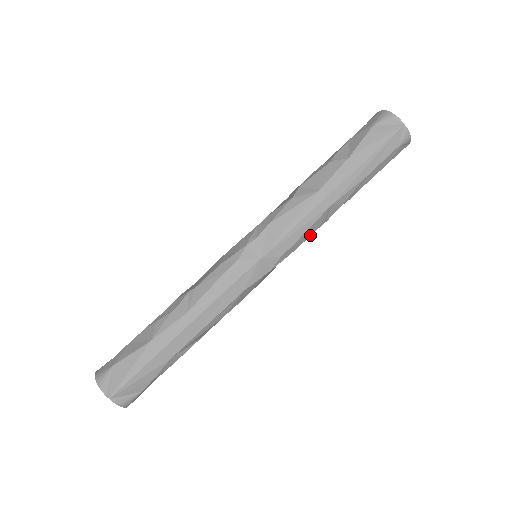
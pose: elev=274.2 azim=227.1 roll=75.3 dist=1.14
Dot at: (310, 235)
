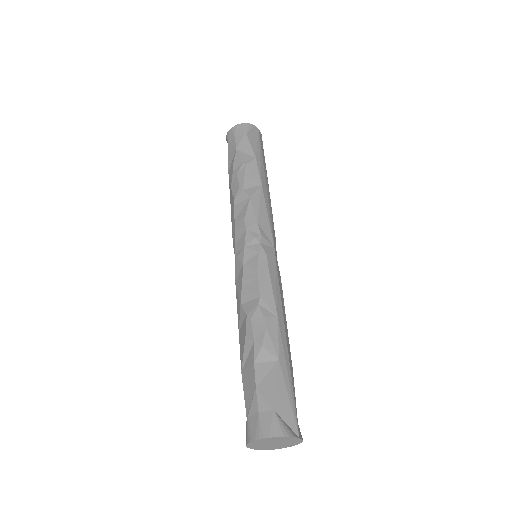
Dot at: occluded
